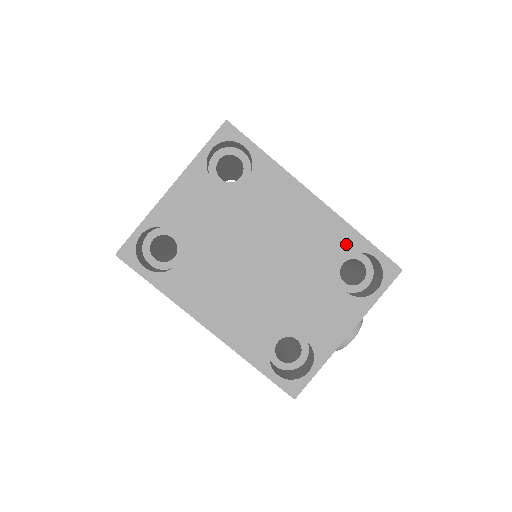
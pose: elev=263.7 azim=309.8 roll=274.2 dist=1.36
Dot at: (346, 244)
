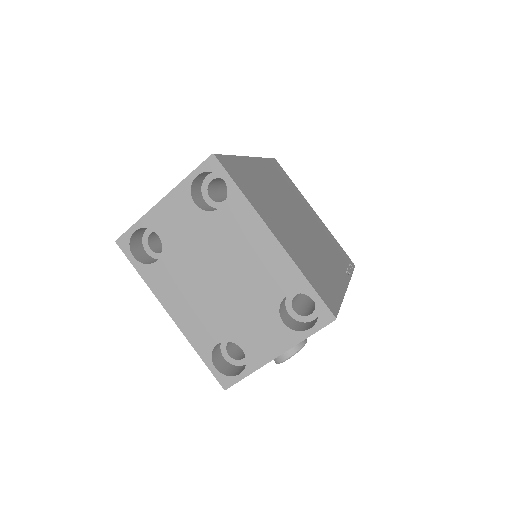
Dot at: (291, 283)
